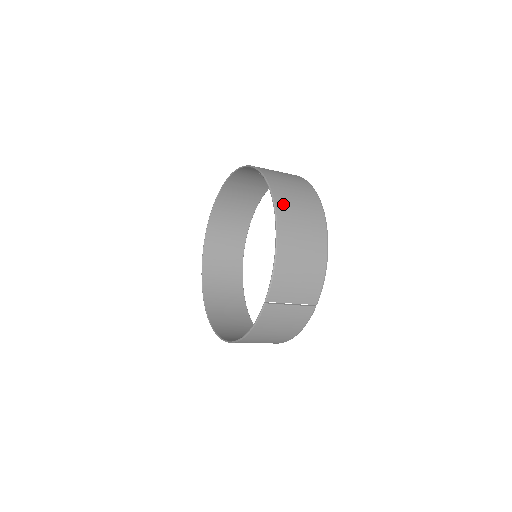
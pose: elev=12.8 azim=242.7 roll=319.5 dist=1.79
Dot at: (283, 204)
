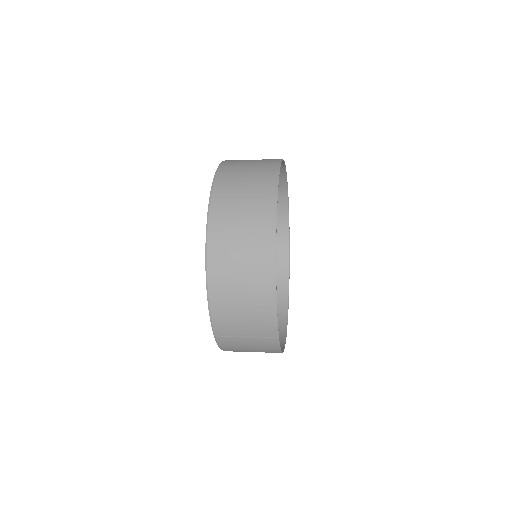
Dot at: (218, 234)
